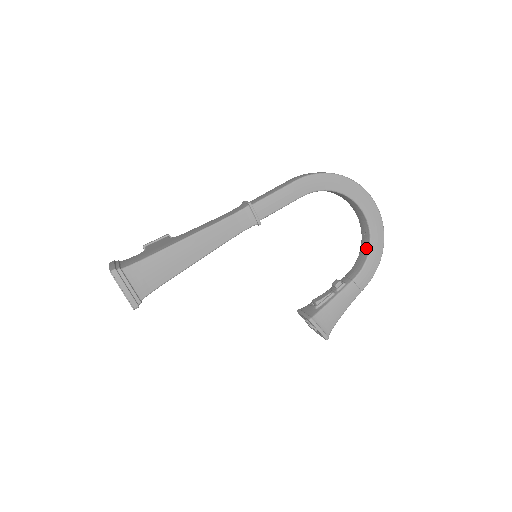
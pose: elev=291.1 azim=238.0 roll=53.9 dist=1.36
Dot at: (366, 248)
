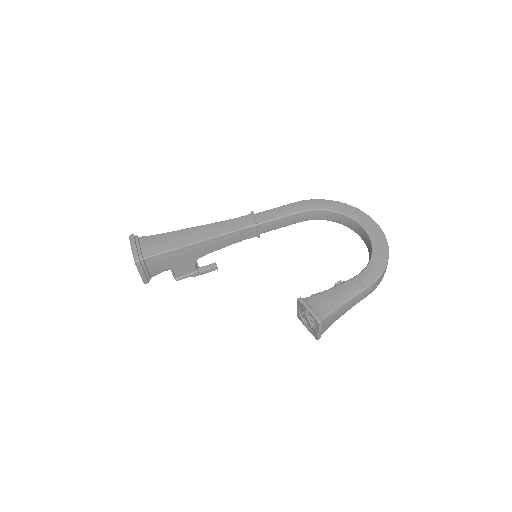
Dot at: (370, 256)
